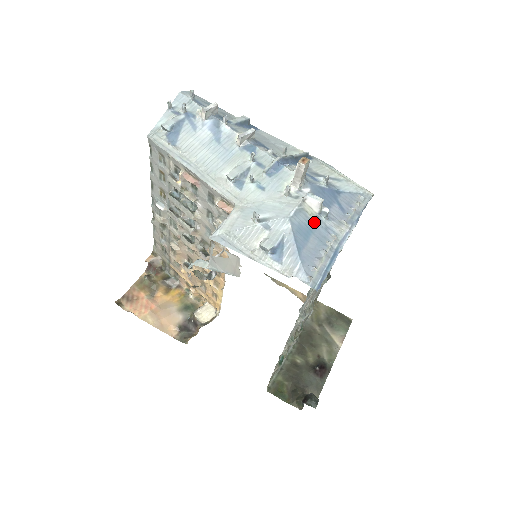
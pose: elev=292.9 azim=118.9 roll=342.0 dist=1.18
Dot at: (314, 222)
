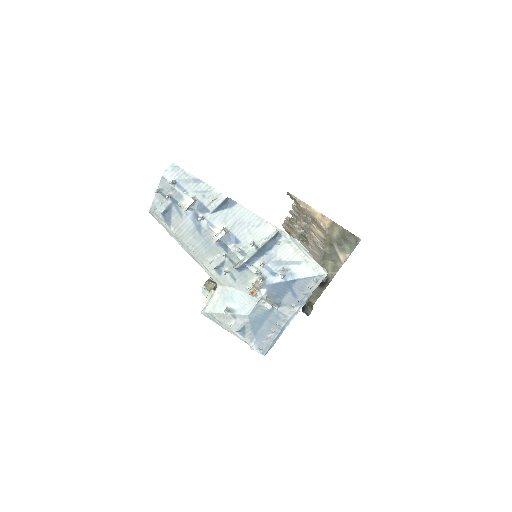
Dot at: (268, 311)
